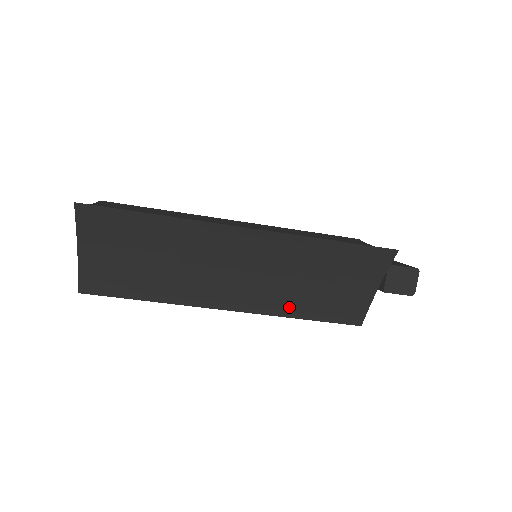
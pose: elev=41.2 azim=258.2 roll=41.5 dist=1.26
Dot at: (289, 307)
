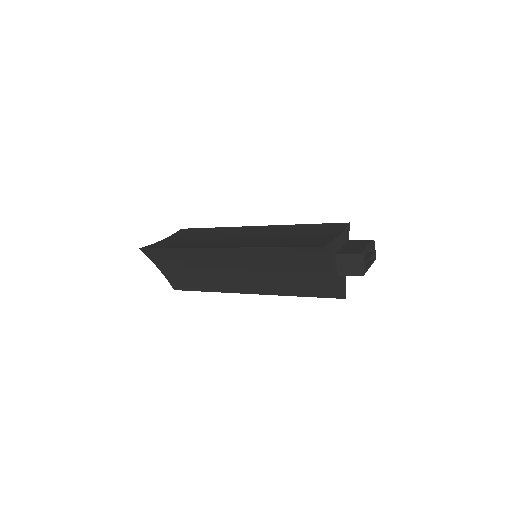
Dot at: (285, 289)
